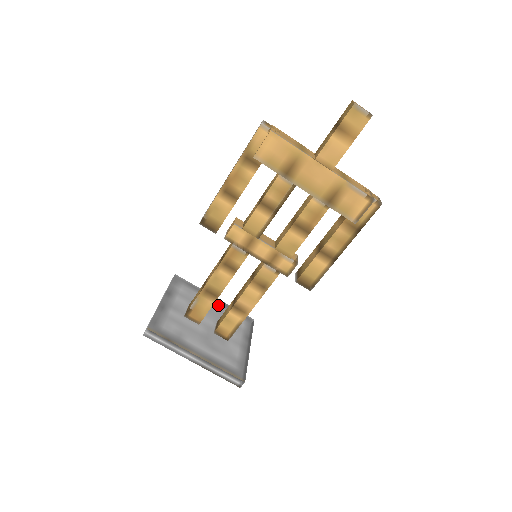
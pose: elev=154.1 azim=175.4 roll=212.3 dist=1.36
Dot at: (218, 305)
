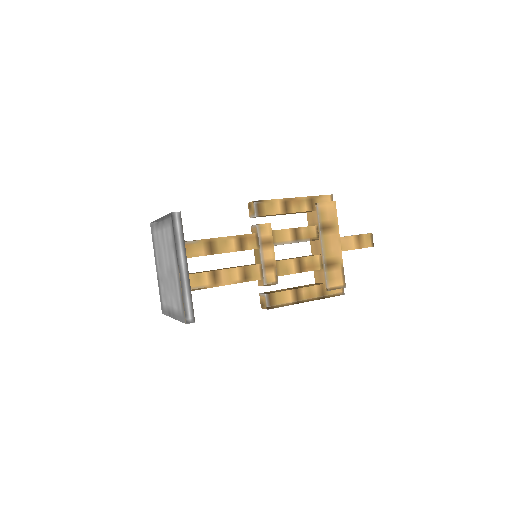
Dot at: occluded
